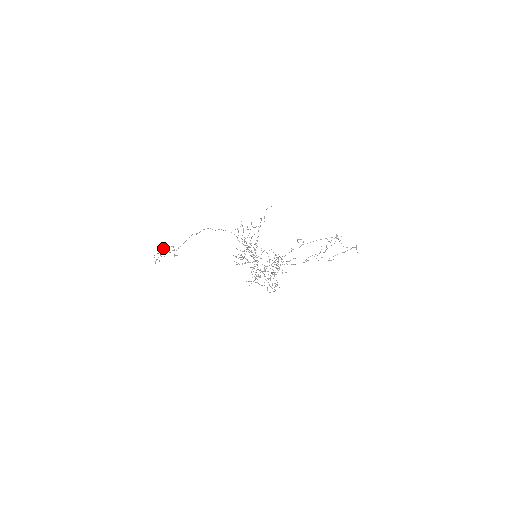
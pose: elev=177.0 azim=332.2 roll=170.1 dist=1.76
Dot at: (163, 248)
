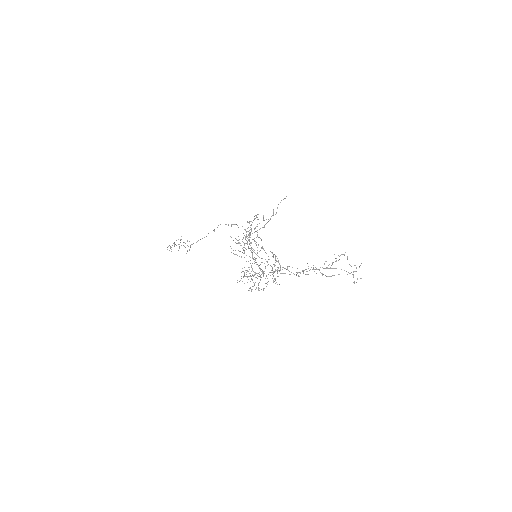
Dot at: occluded
